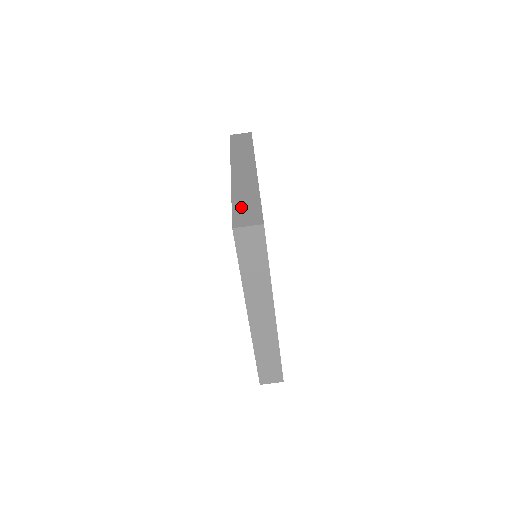
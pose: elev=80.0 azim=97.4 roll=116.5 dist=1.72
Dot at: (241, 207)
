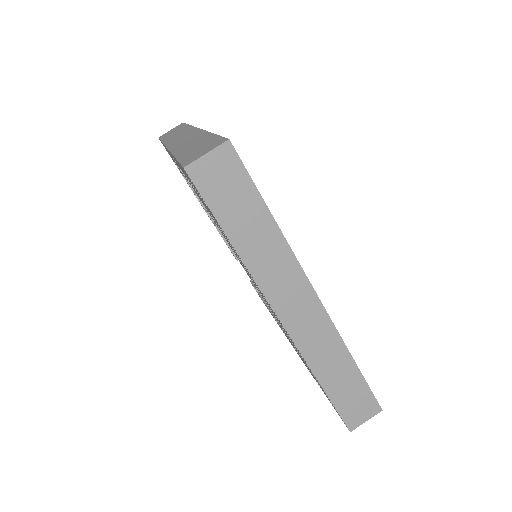
Dot at: (189, 151)
